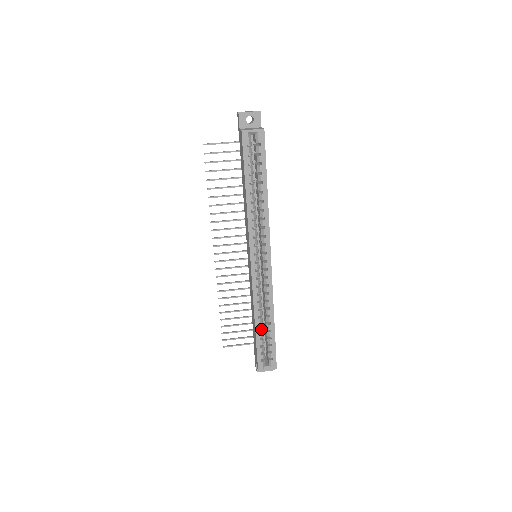
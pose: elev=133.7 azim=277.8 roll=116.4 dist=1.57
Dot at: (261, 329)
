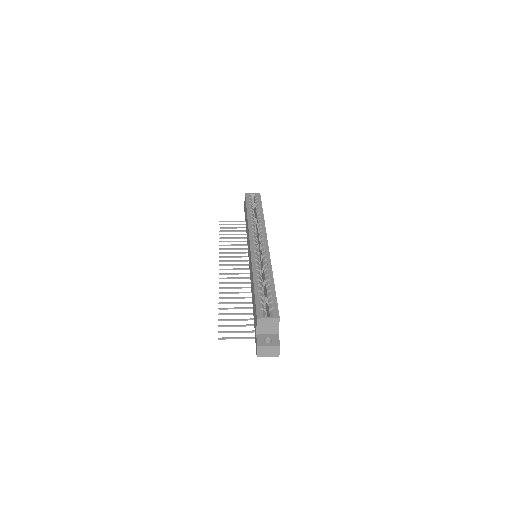
Dot at: (260, 284)
